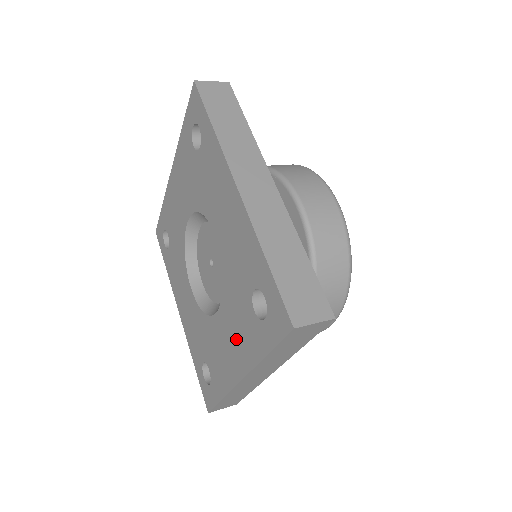
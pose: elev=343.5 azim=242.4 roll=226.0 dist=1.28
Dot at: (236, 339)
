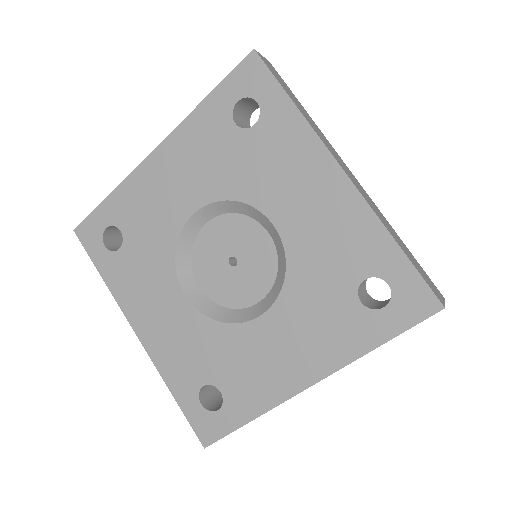
Dot at: (308, 340)
